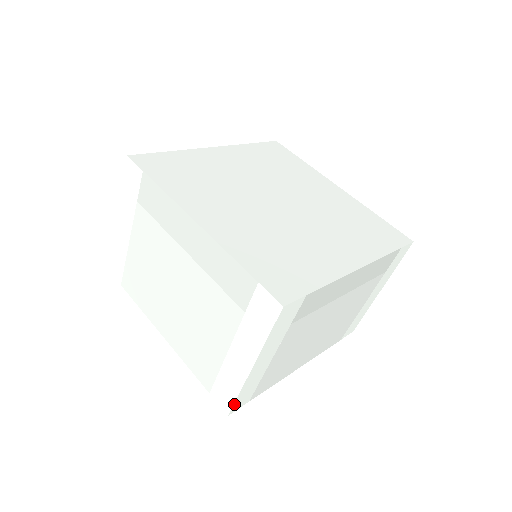
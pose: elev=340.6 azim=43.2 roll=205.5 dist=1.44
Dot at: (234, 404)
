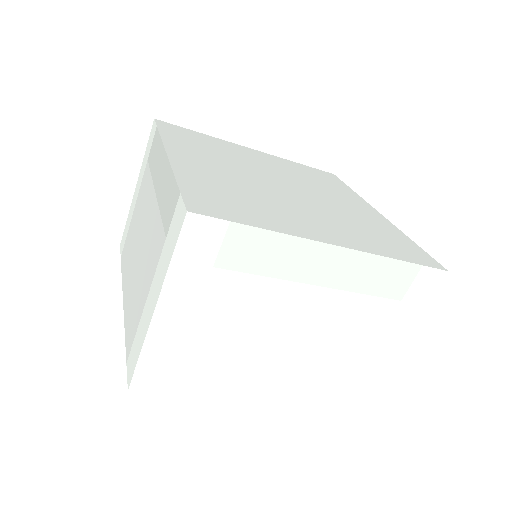
Dot at: (136, 372)
